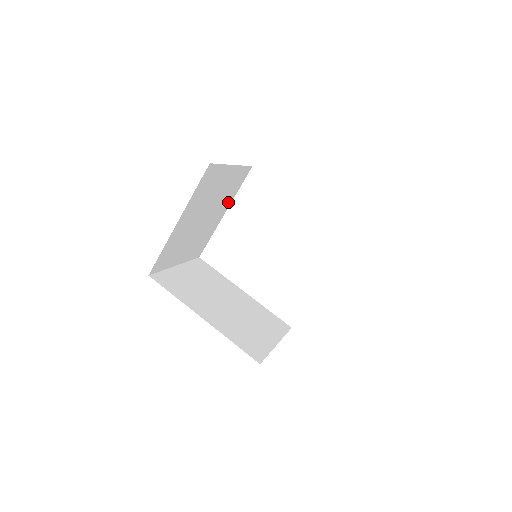
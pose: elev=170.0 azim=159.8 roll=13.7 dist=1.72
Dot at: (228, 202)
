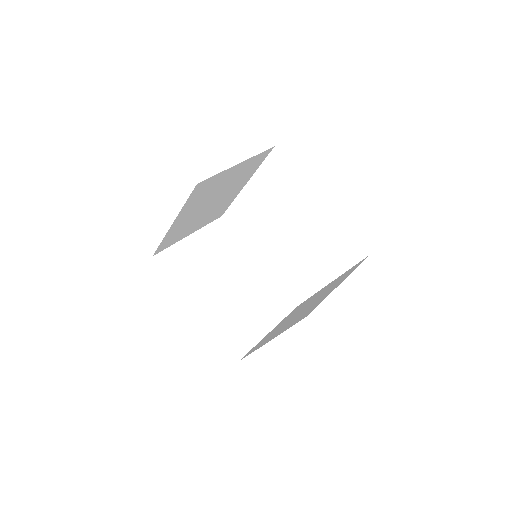
Dot at: (247, 178)
